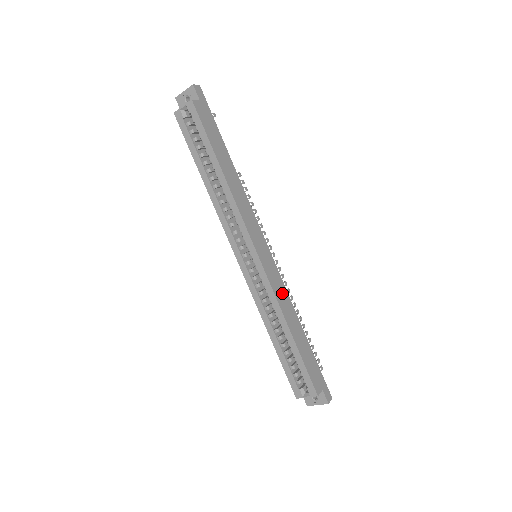
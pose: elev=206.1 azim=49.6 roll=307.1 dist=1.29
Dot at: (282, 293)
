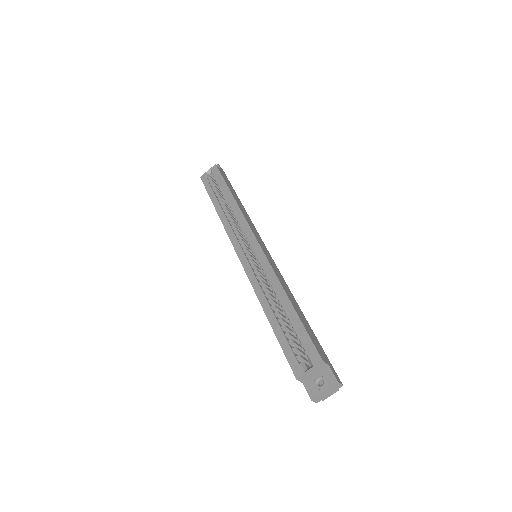
Dot at: (280, 277)
